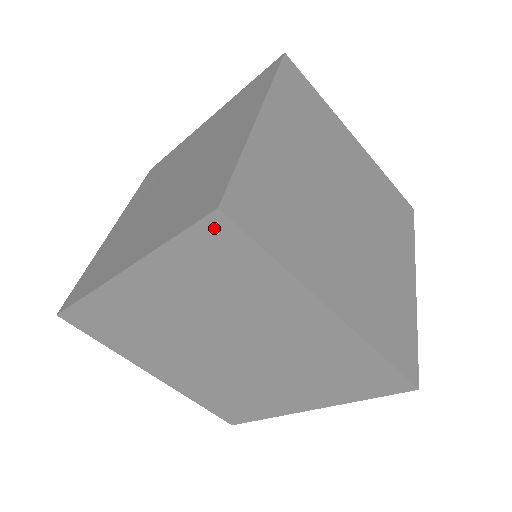
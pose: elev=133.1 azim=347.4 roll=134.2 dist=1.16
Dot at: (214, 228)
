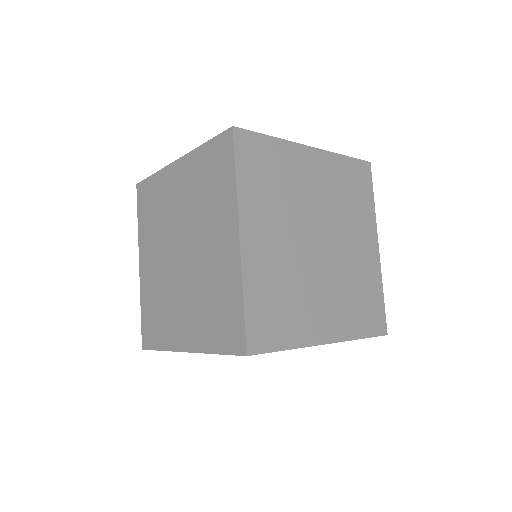
Dot at: (140, 193)
